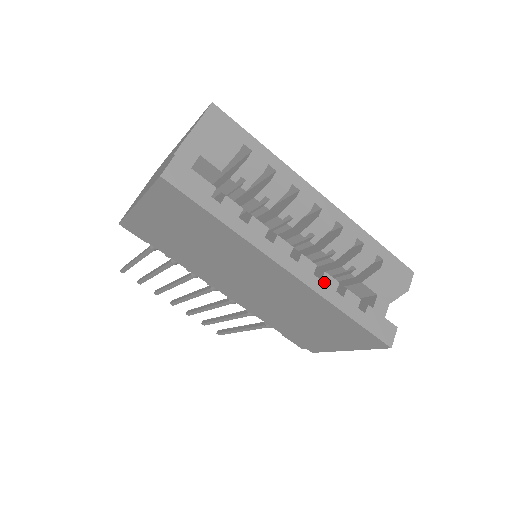
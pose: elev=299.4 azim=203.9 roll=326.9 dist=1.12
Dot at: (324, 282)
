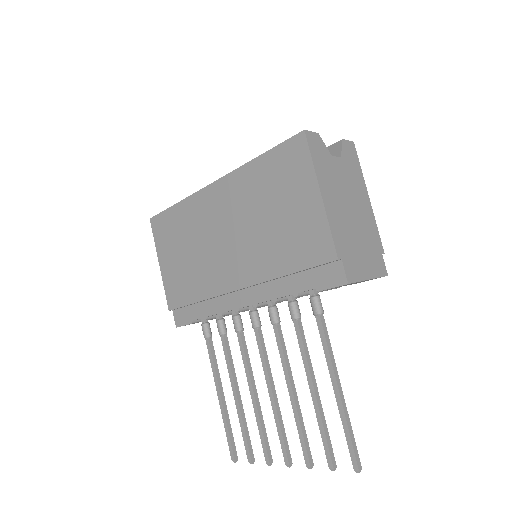
Dot at: occluded
